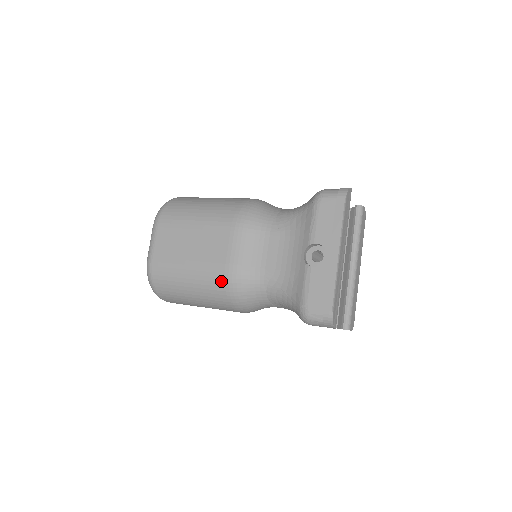
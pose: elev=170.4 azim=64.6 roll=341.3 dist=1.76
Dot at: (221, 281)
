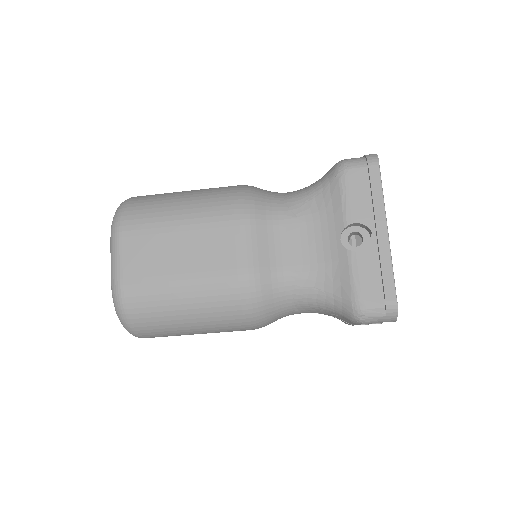
Dot at: (234, 292)
